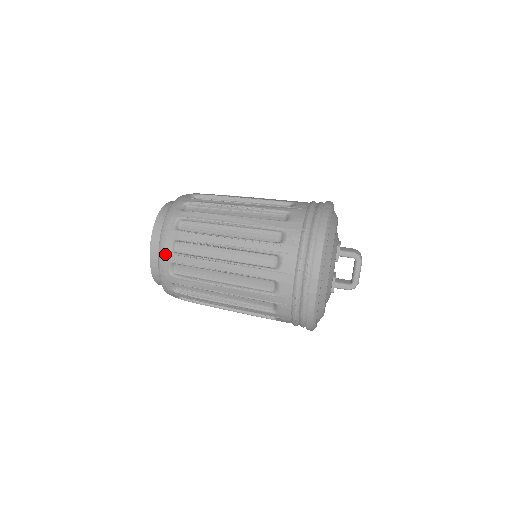
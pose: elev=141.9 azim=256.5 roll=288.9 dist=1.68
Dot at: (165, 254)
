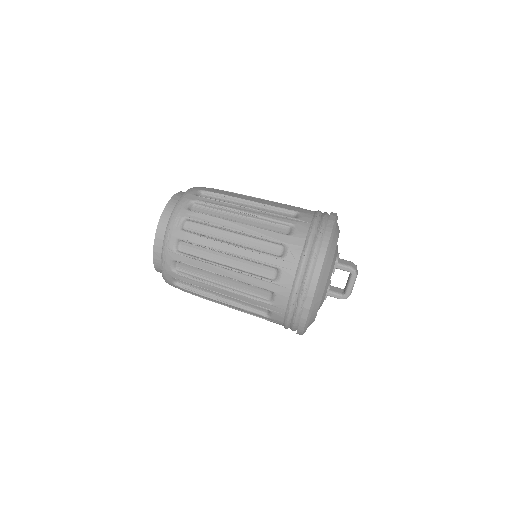
Dot at: (168, 251)
